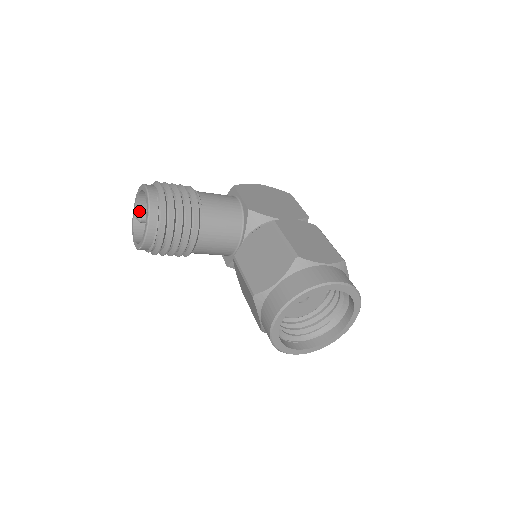
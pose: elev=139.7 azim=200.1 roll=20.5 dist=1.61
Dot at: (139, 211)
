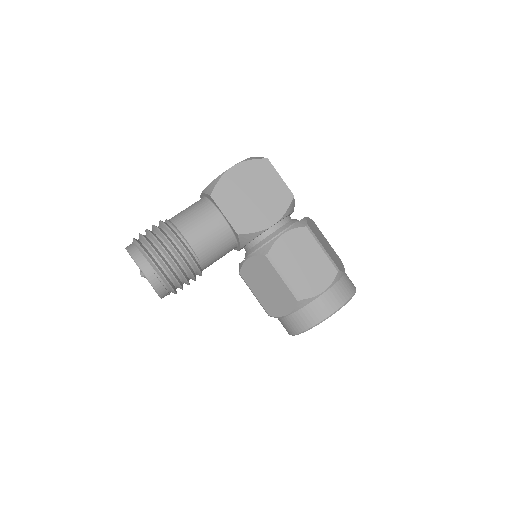
Dot at: occluded
